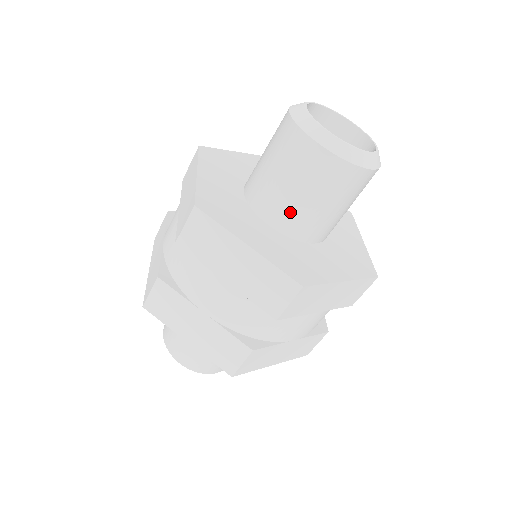
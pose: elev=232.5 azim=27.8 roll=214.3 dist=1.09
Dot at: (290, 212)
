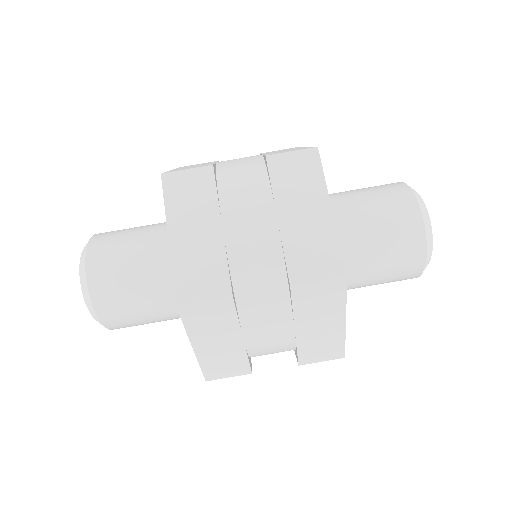
Dot at: (340, 195)
